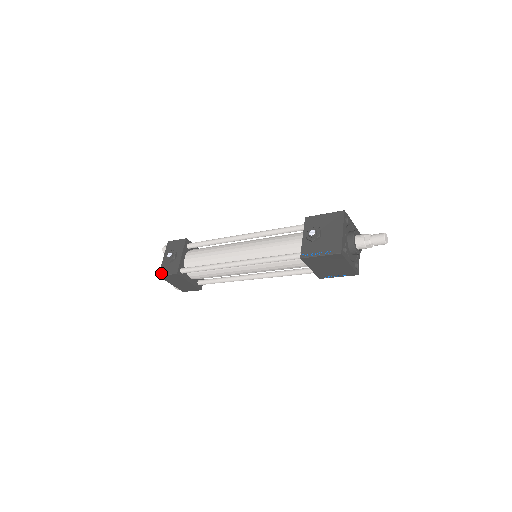
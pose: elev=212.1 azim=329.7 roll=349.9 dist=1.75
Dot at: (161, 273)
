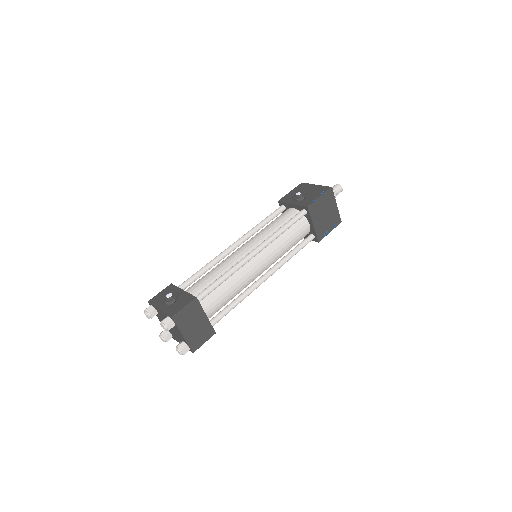
Dot at: (173, 313)
